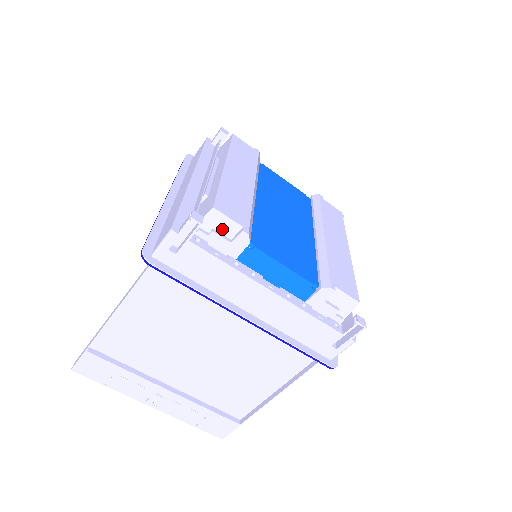
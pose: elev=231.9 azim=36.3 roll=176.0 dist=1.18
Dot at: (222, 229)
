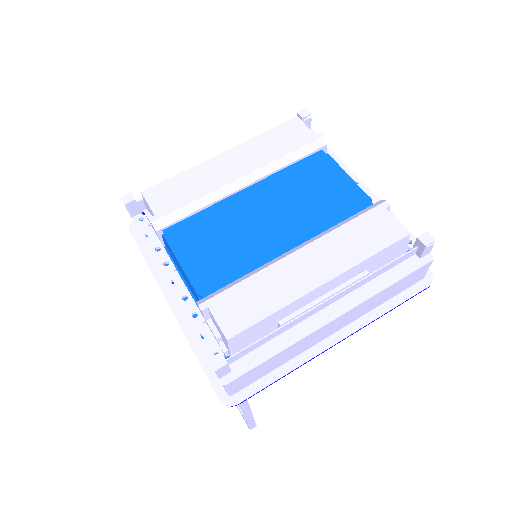
Dot at: (151, 214)
